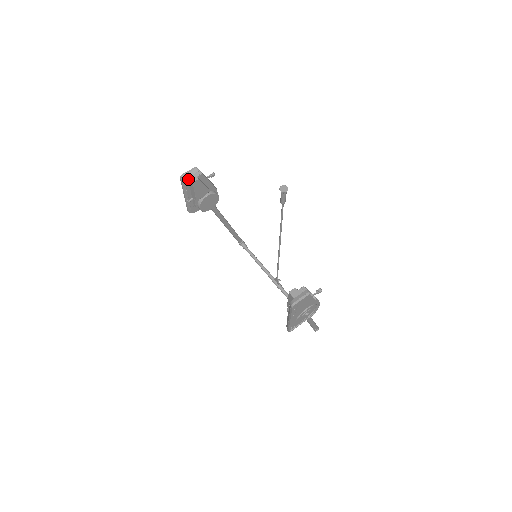
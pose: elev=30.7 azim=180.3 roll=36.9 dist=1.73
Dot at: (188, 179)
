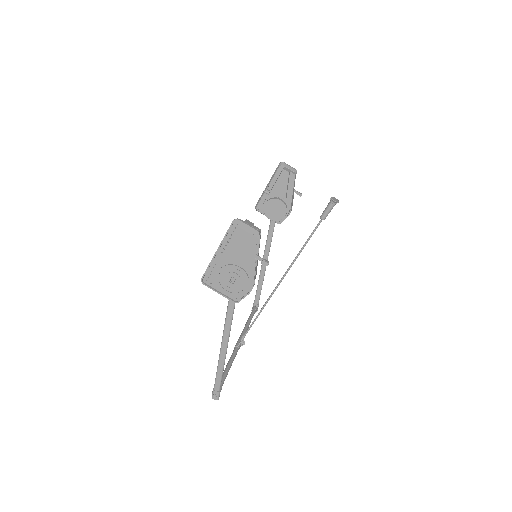
Dot at: occluded
